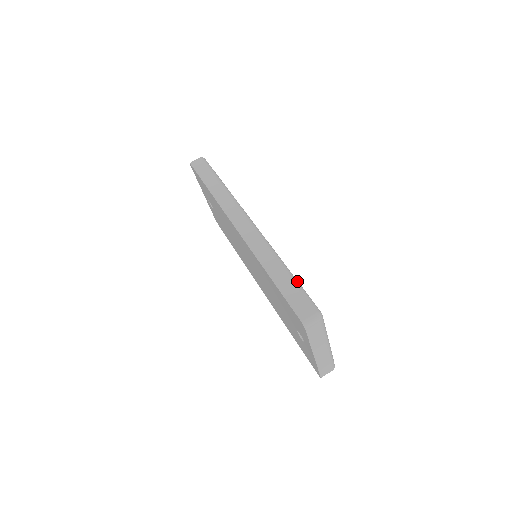
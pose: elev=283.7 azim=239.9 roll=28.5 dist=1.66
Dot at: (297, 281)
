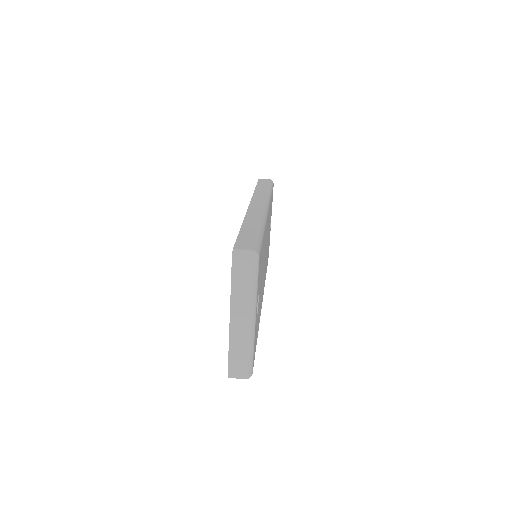
Dot at: (262, 237)
